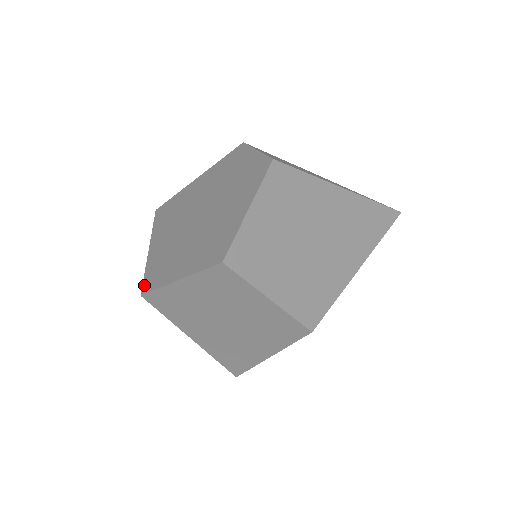
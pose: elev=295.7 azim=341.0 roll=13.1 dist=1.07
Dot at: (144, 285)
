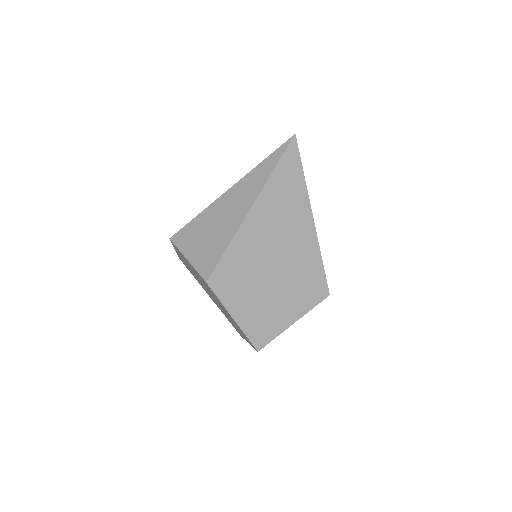
Dot at: occluded
